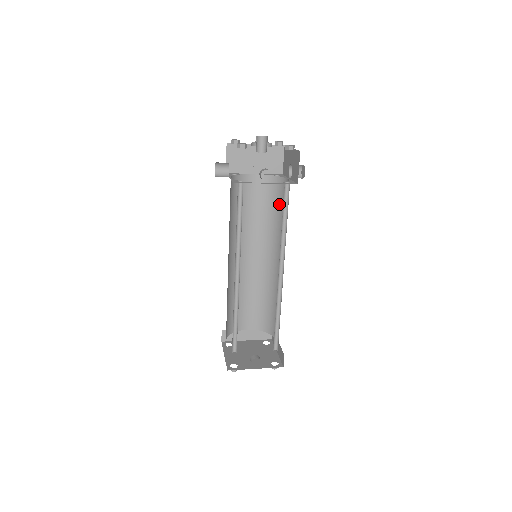
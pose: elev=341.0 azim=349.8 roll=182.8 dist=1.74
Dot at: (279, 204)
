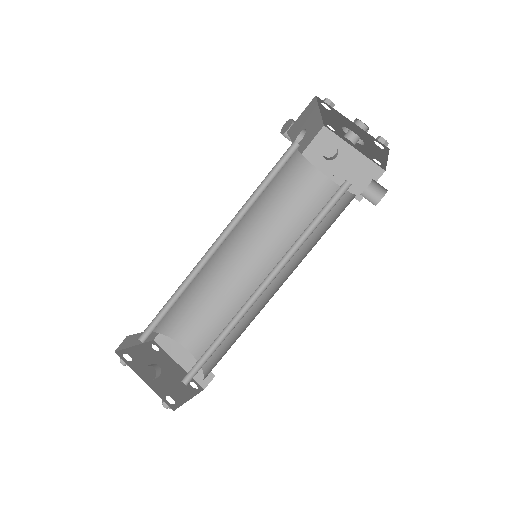
Dot at: (328, 224)
